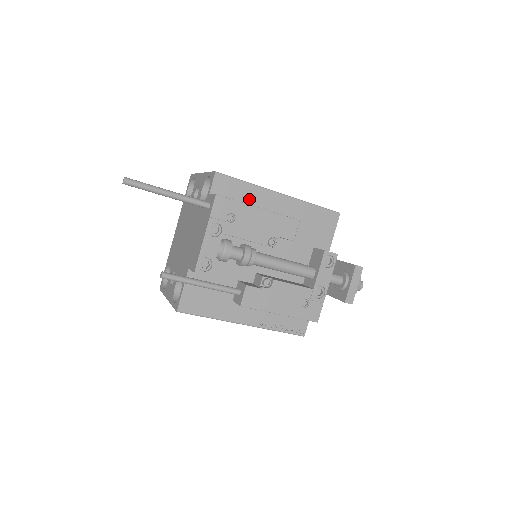
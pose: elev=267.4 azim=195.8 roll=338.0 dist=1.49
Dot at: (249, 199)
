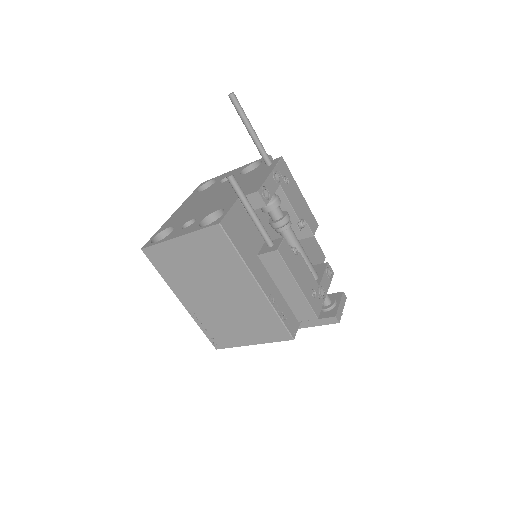
Dot at: occluded
